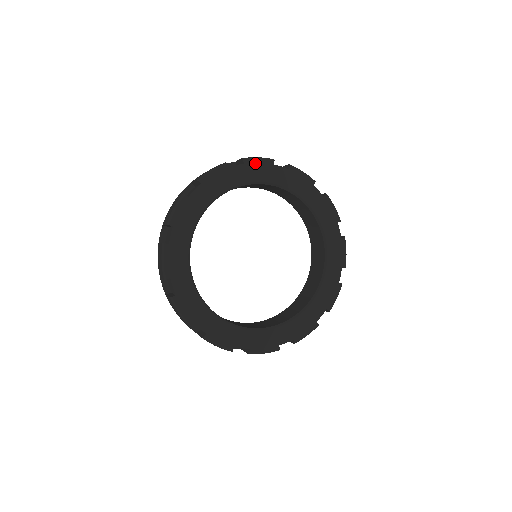
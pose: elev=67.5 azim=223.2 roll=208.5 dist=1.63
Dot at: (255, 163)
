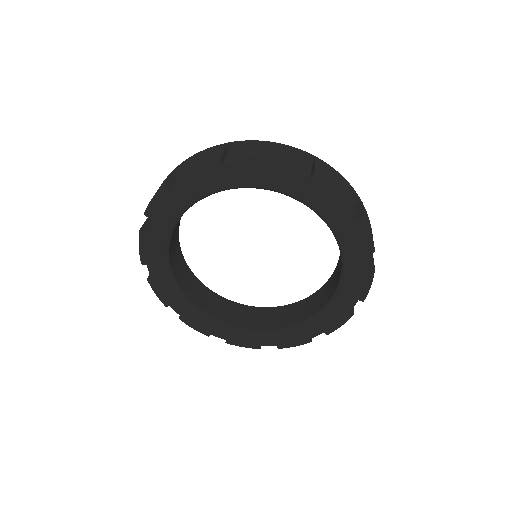
Dot at: (156, 207)
